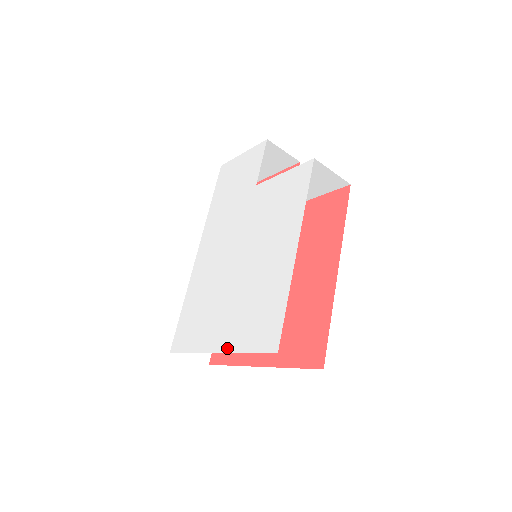
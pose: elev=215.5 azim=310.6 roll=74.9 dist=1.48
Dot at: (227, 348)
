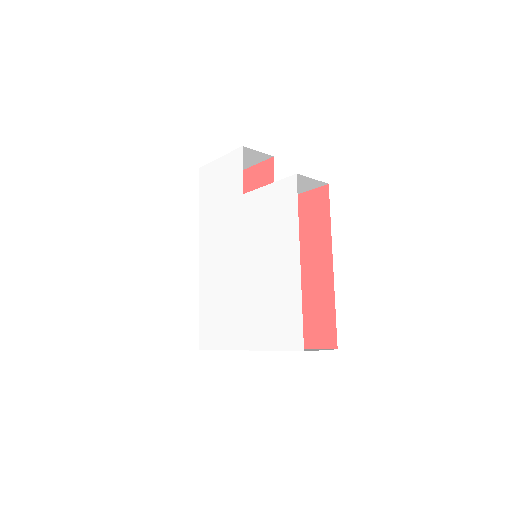
Dot at: (255, 347)
